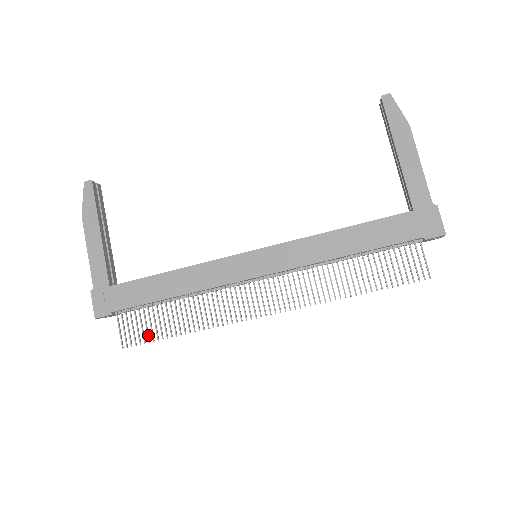
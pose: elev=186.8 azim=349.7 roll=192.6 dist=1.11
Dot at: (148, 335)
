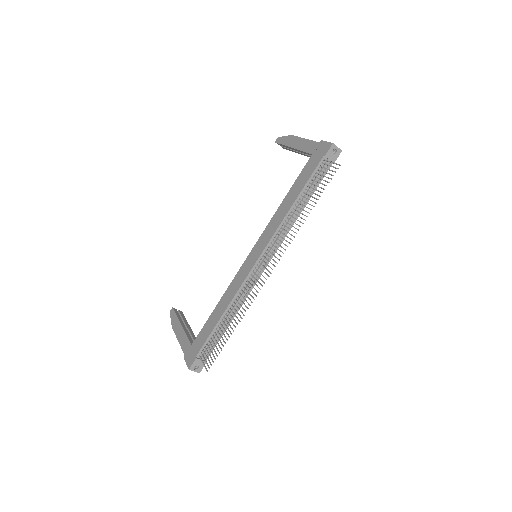
Dot at: (218, 350)
